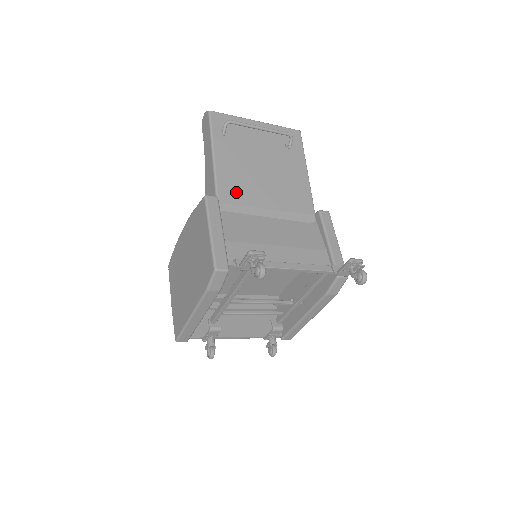
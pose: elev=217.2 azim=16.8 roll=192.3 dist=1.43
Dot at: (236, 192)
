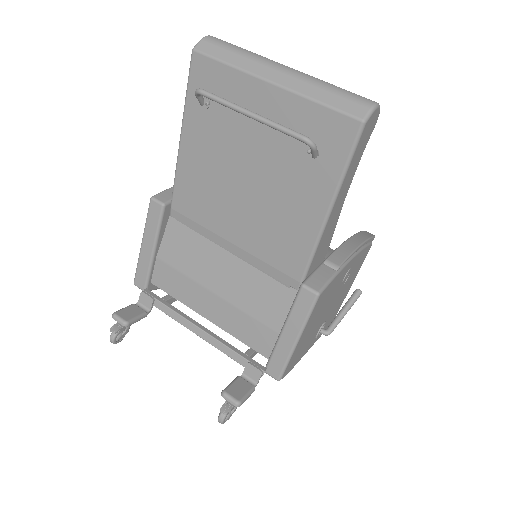
Dot at: (195, 202)
